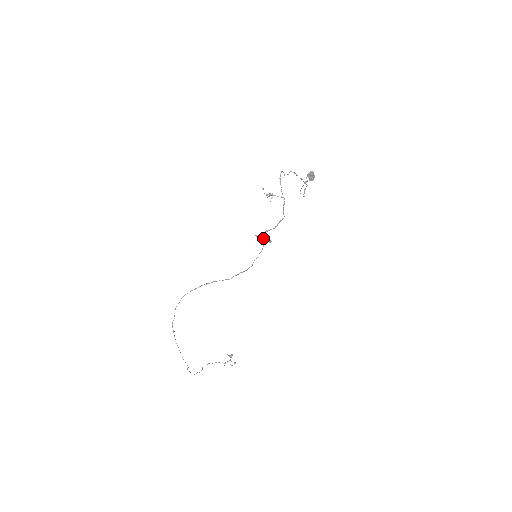
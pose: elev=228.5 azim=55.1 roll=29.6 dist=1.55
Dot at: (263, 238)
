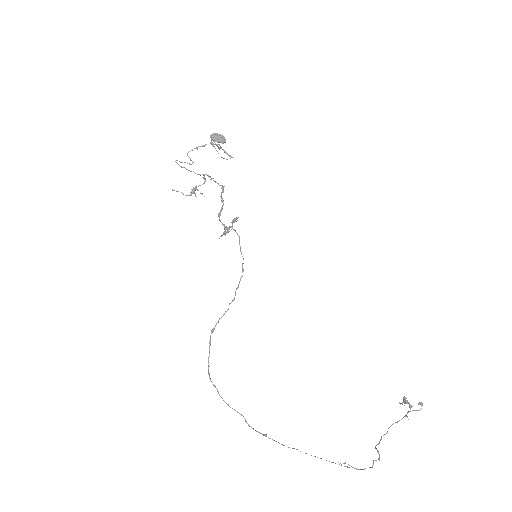
Dot at: (229, 227)
